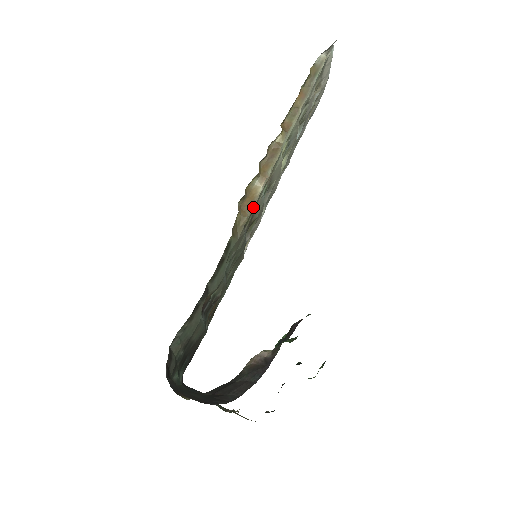
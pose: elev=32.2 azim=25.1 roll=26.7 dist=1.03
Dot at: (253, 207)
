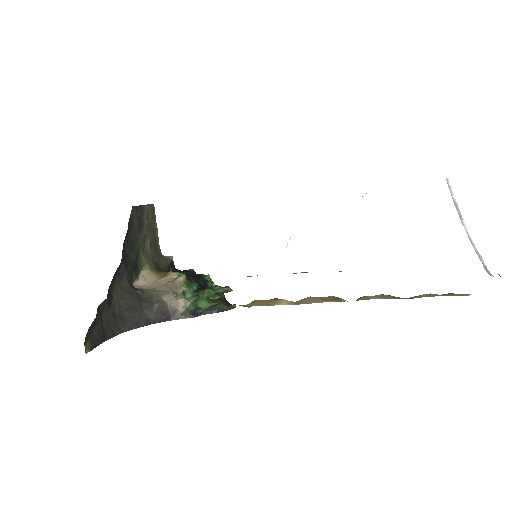
Dot at: (263, 305)
